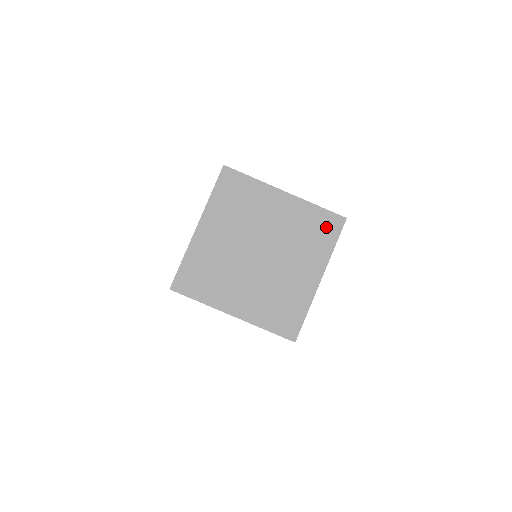
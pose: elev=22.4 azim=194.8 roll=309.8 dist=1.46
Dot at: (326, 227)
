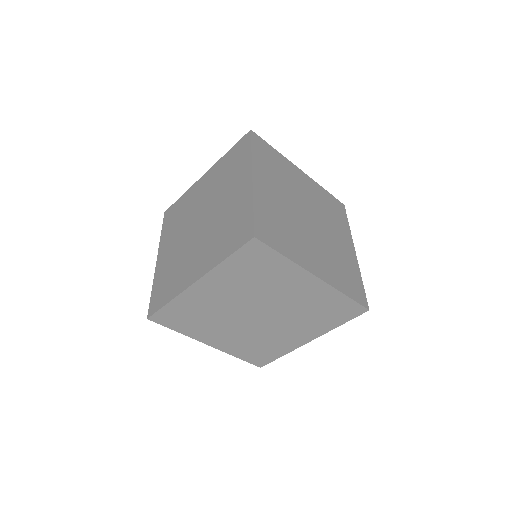
Dot at: (337, 208)
